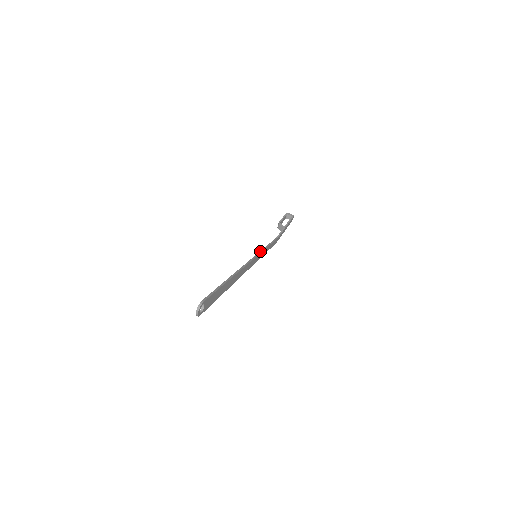
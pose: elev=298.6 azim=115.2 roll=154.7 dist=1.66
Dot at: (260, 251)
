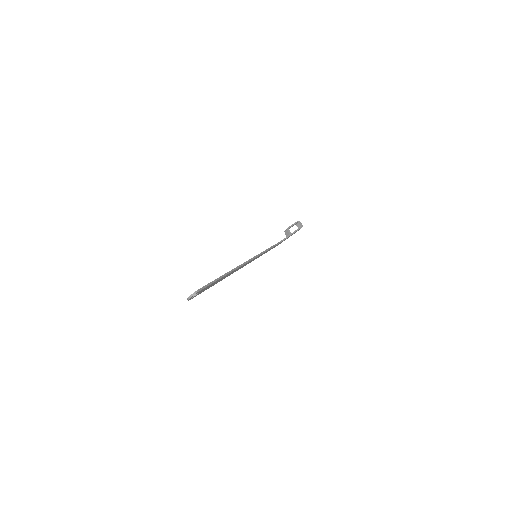
Dot at: (261, 252)
